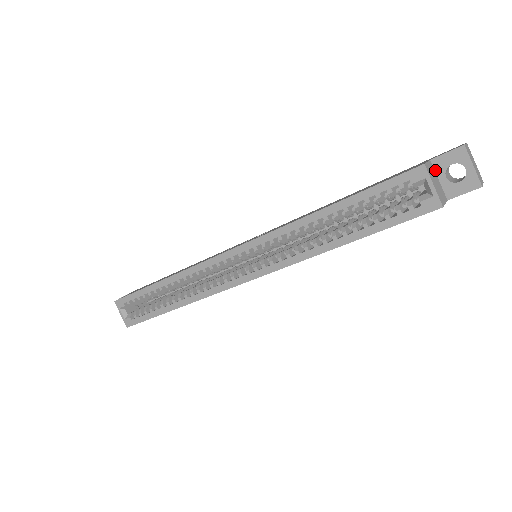
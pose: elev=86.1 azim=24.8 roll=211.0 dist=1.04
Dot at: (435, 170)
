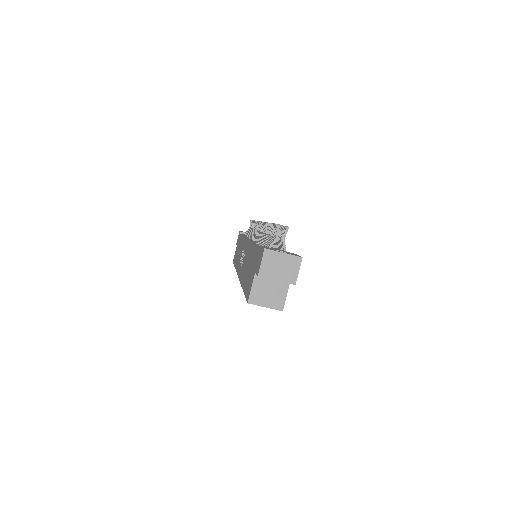
Dot at: occluded
